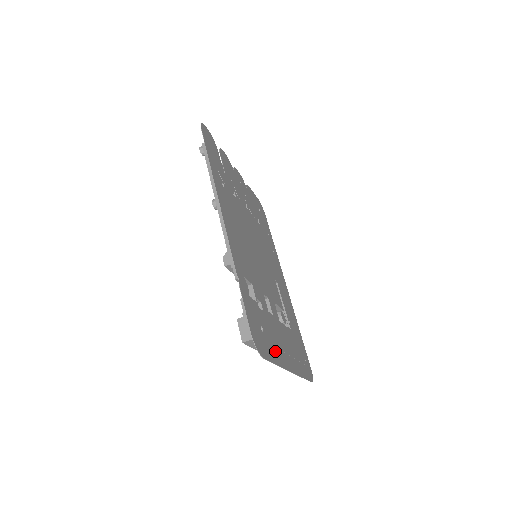
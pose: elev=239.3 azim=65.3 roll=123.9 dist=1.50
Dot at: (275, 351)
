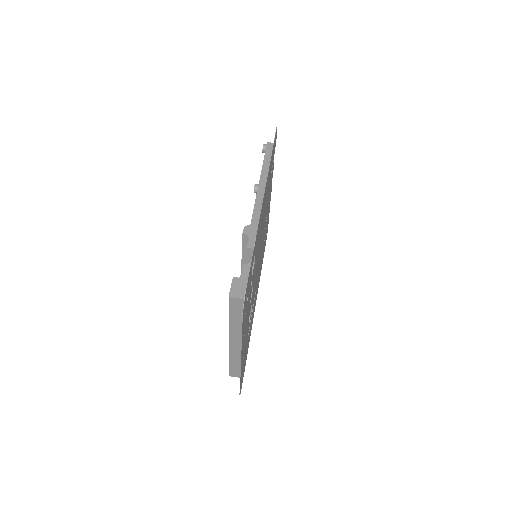
Dot at: (244, 328)
